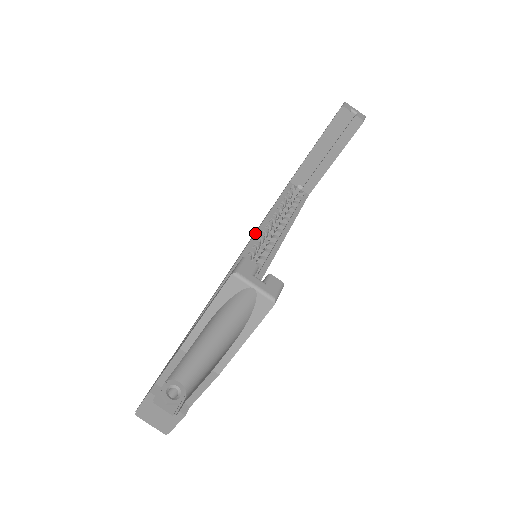
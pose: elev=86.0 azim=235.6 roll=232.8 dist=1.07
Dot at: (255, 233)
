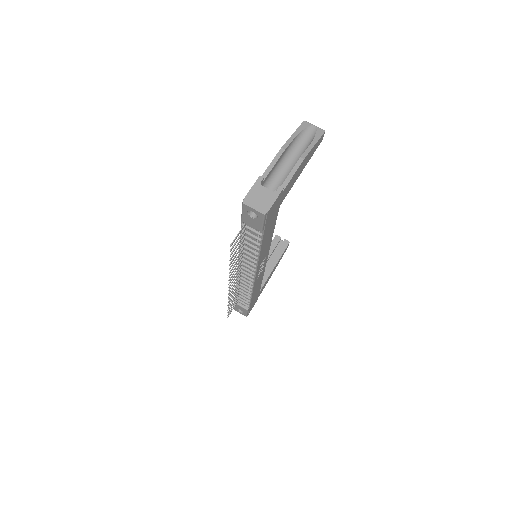
Dot at: occluded
